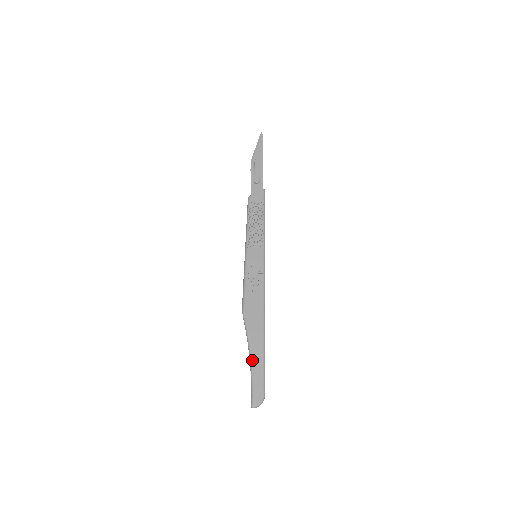
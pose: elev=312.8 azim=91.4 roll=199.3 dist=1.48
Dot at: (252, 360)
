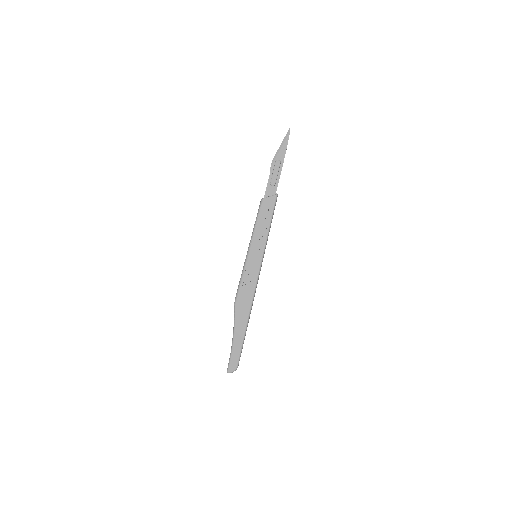
Dot at: (234, 340)
